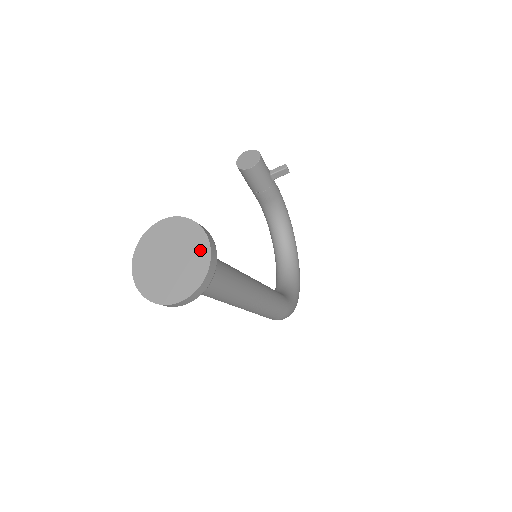
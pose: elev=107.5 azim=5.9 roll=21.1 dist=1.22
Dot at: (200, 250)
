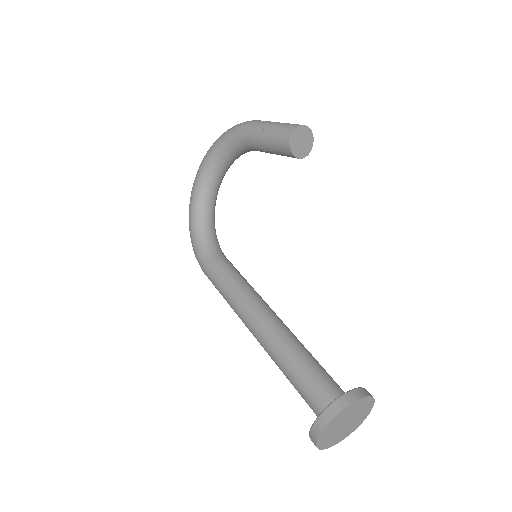
Dot at: (364, 417)
